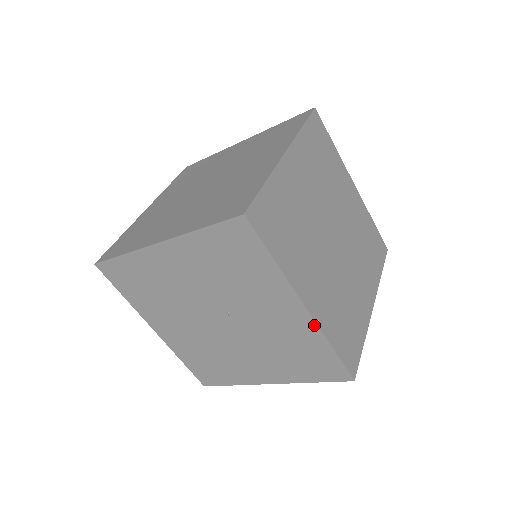
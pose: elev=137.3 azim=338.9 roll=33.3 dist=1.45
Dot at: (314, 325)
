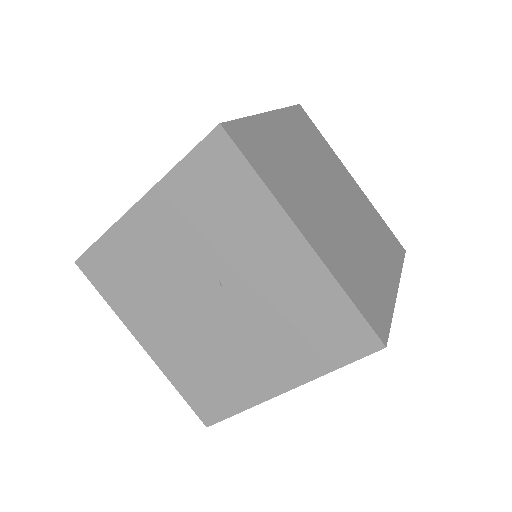
Dot at: (320, 265)
